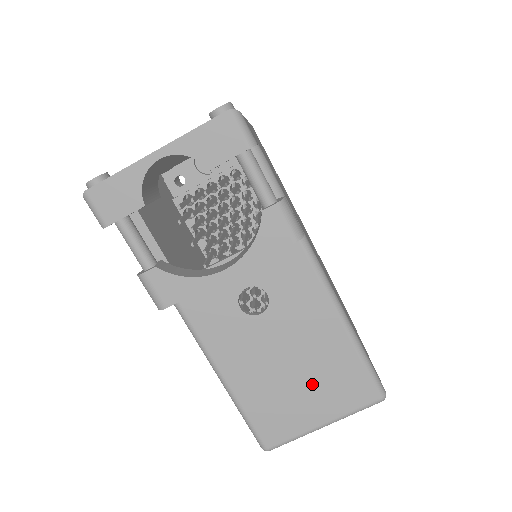
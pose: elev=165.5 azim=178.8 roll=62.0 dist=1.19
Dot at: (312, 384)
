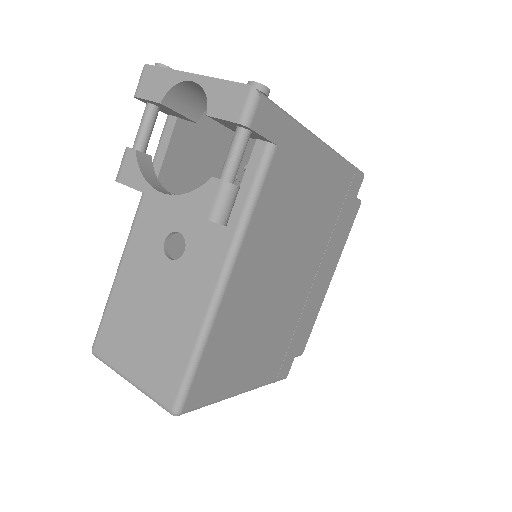
Dot at: (149, 343)
